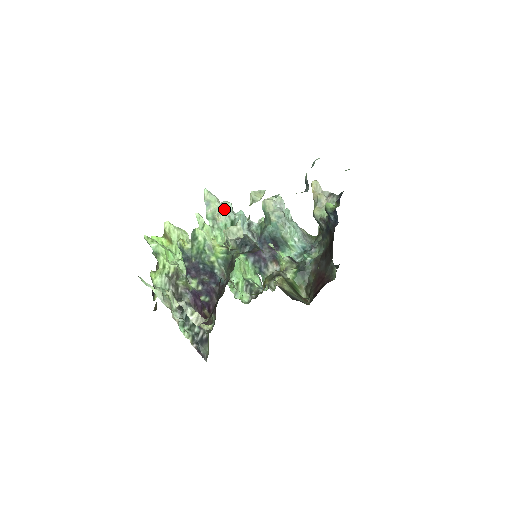
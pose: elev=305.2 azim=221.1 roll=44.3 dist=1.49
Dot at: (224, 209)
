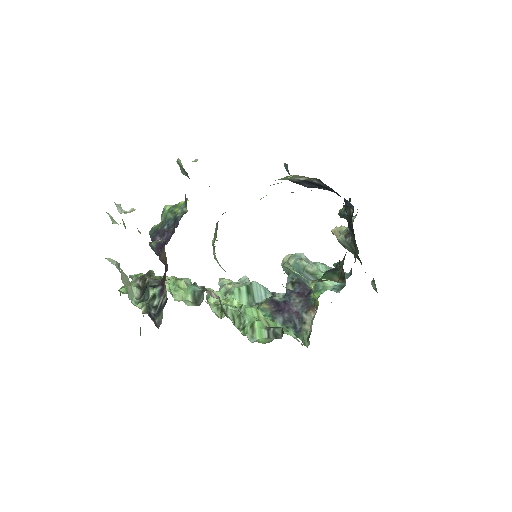
Dot at: (239, 282)
